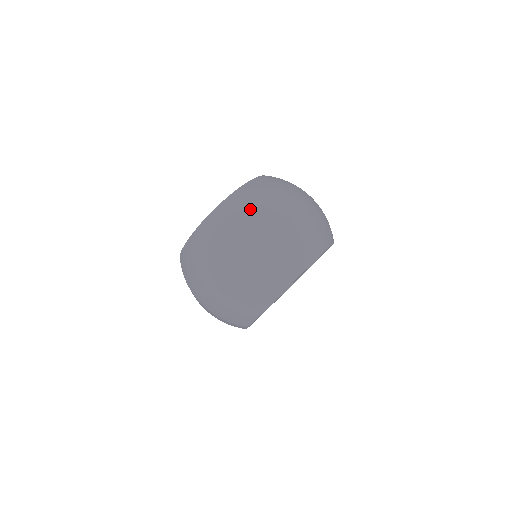
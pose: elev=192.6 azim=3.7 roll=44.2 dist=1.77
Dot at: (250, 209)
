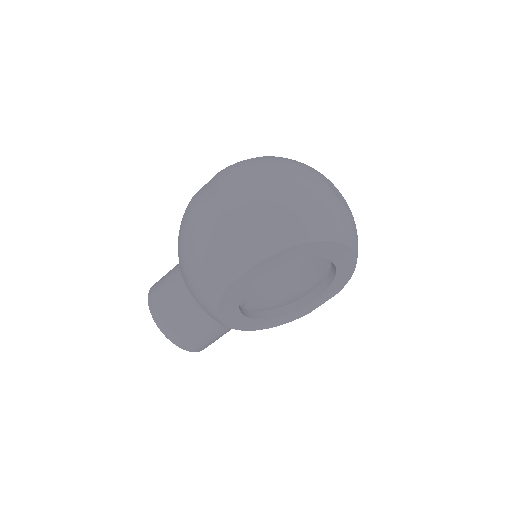
Dot at: occluded
